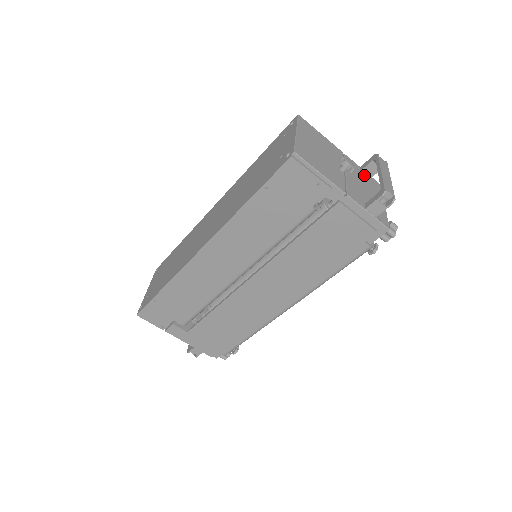
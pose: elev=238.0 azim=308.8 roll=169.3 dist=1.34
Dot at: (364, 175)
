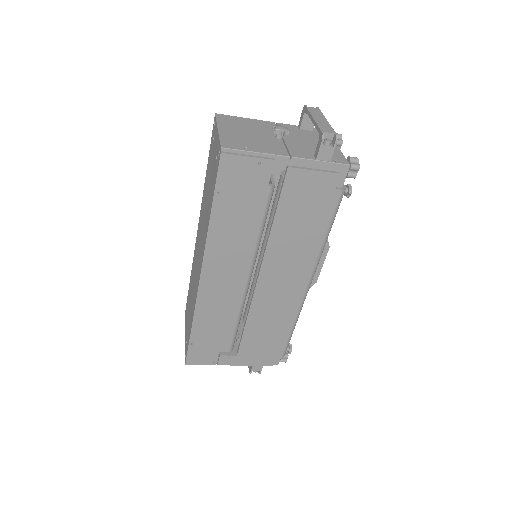
Dot at: (305, 131)
